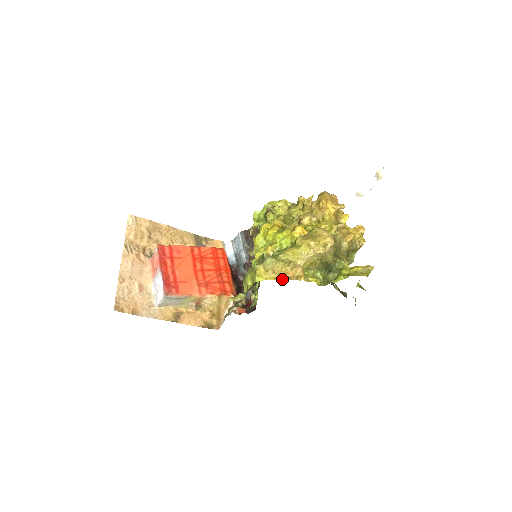
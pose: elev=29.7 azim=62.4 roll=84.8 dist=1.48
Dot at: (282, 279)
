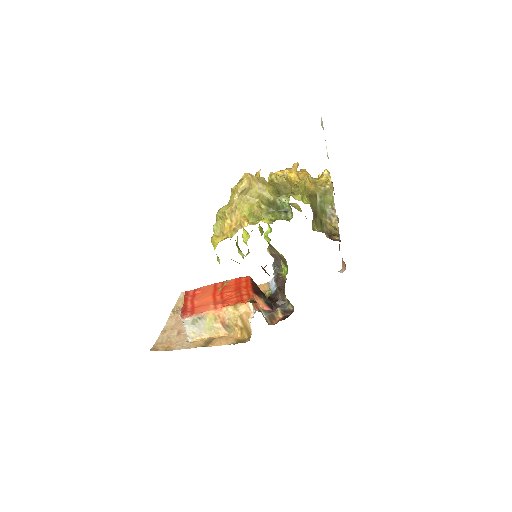
Dot at: (232, 235)
